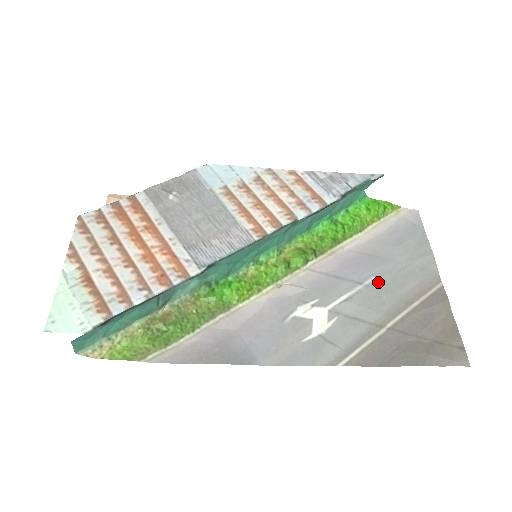
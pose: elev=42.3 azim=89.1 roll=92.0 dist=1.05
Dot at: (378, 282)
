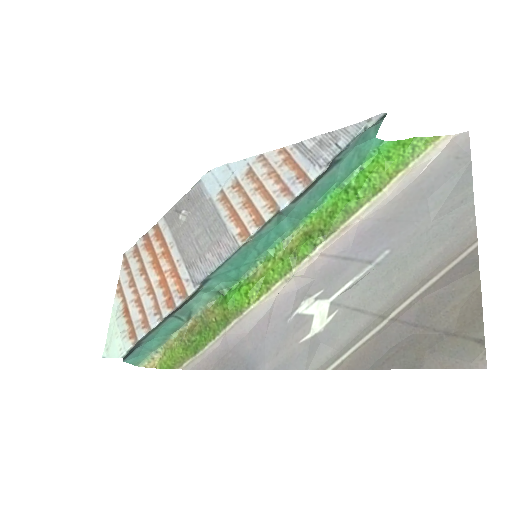
Dot at: (391, 257)
